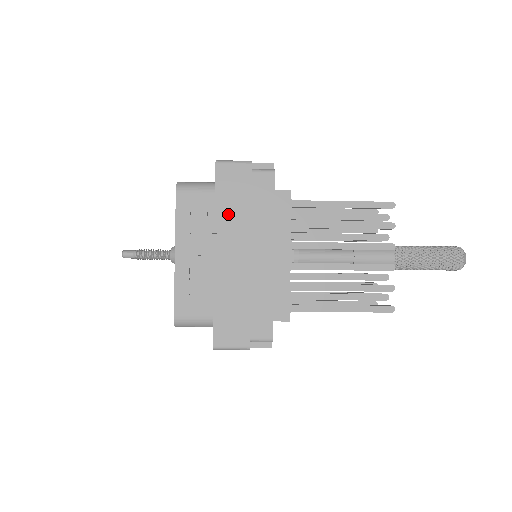
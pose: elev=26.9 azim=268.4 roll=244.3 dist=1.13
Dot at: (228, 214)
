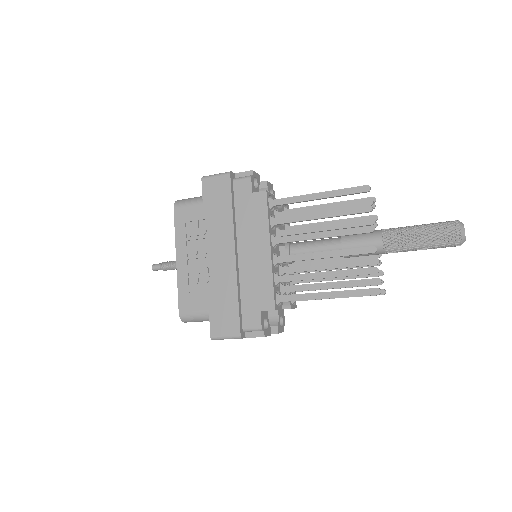
Dot at: (214, 220)
